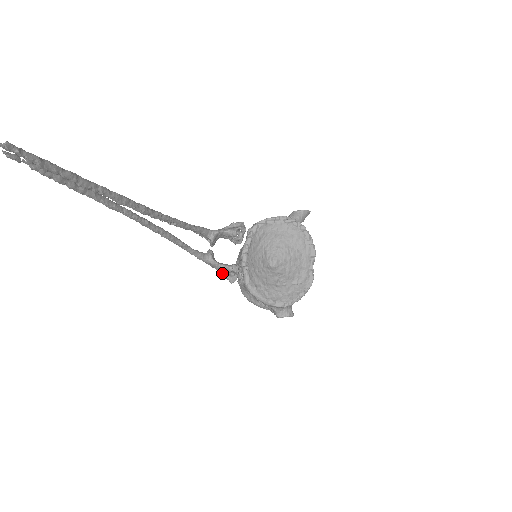
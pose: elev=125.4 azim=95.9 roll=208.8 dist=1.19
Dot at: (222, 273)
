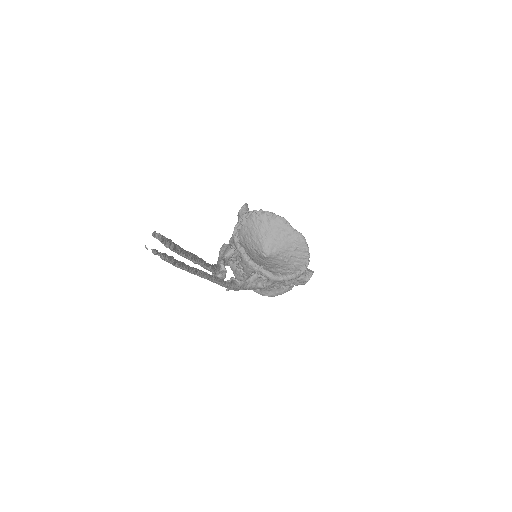
Dot at: (252, 286)
